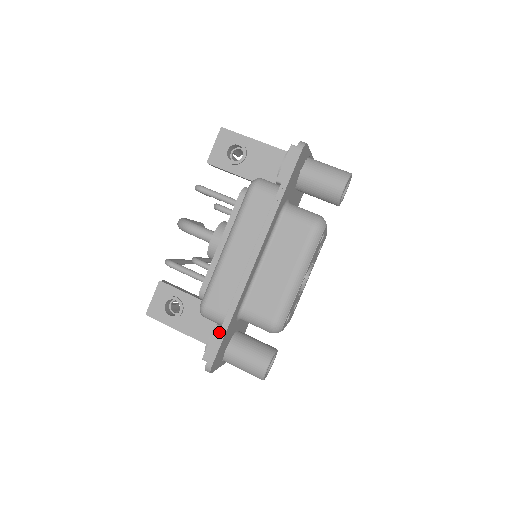
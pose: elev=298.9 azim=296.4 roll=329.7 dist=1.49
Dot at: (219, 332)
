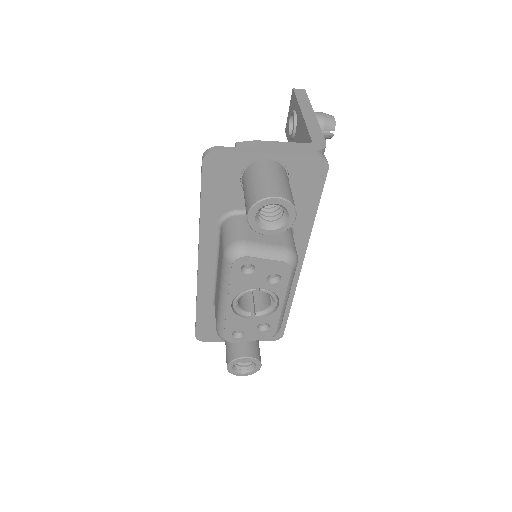
Dot at: occluded
